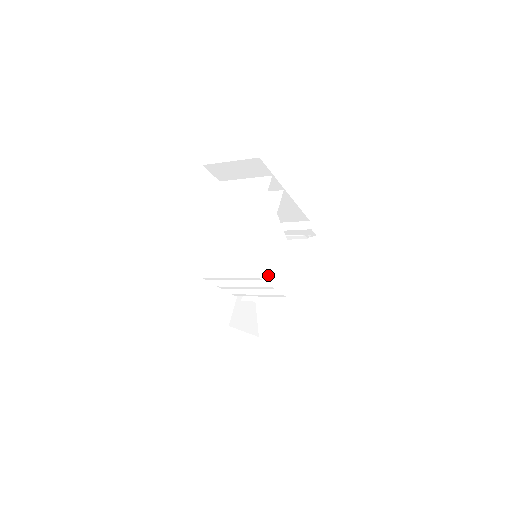
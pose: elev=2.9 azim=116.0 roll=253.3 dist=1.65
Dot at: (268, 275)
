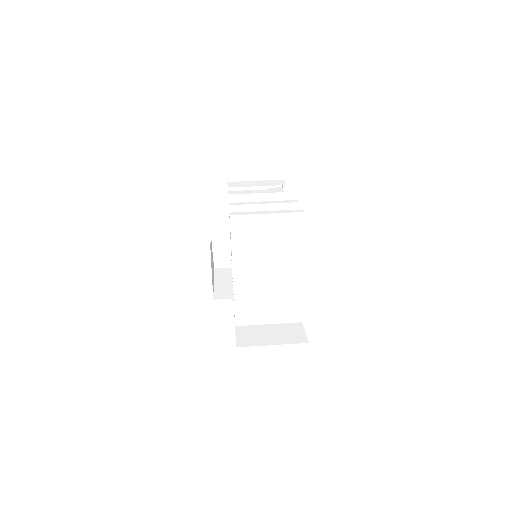
Dot at: occluded
